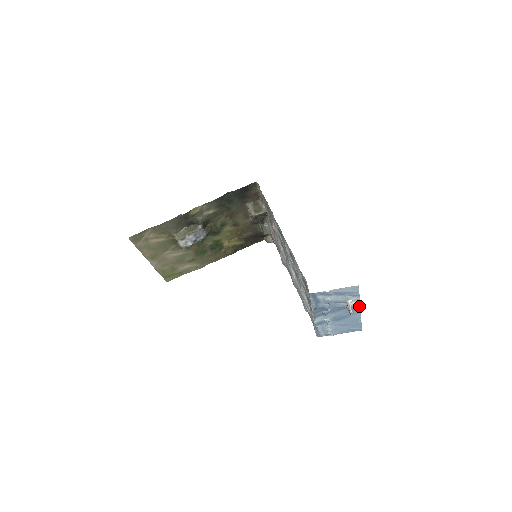
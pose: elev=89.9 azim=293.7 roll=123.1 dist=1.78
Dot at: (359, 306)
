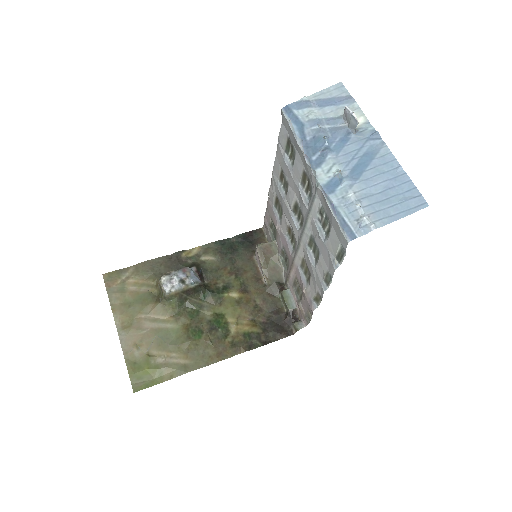
Dot at: (371, 127)
